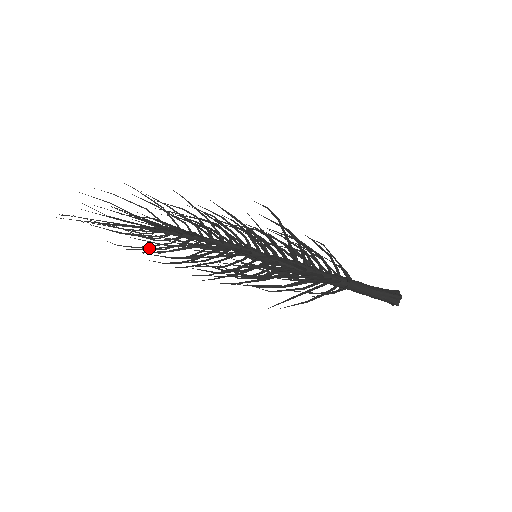
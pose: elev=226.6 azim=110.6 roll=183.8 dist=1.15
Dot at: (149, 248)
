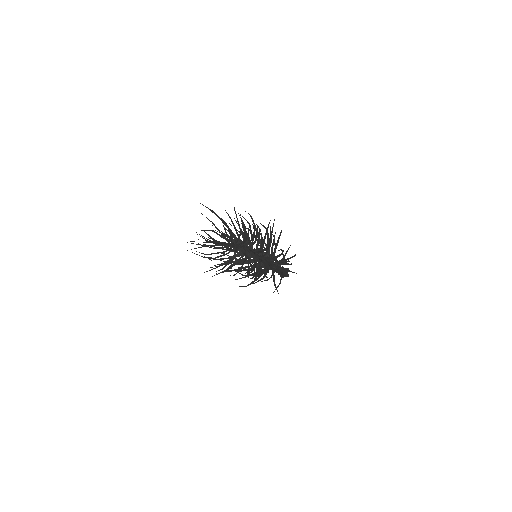
Dot at: occluded
